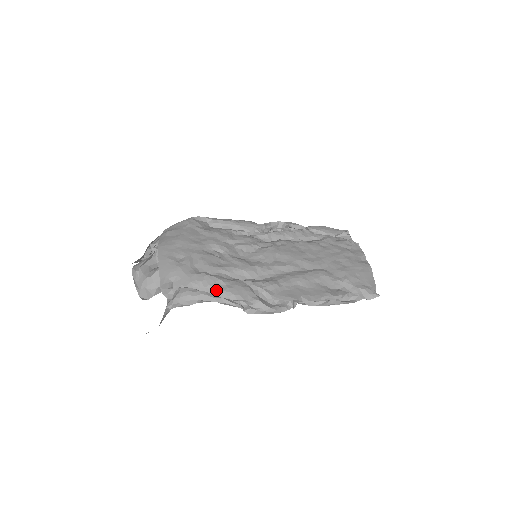
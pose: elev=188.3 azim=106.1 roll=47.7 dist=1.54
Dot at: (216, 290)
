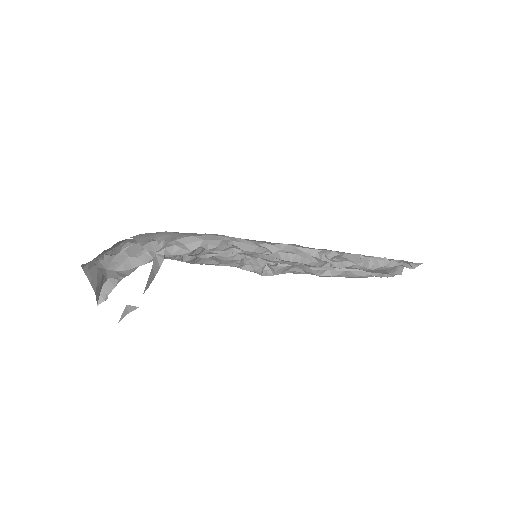
Dot at: occluded
